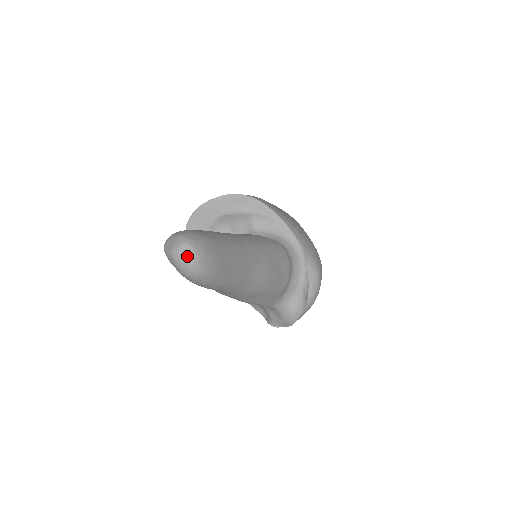
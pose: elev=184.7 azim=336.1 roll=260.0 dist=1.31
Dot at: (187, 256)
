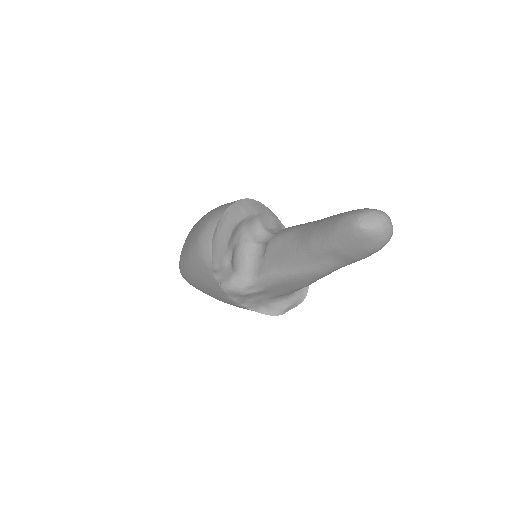
Dot at: (391, 224)
